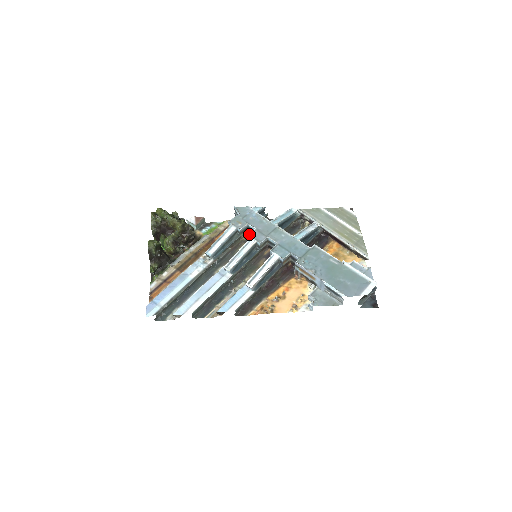
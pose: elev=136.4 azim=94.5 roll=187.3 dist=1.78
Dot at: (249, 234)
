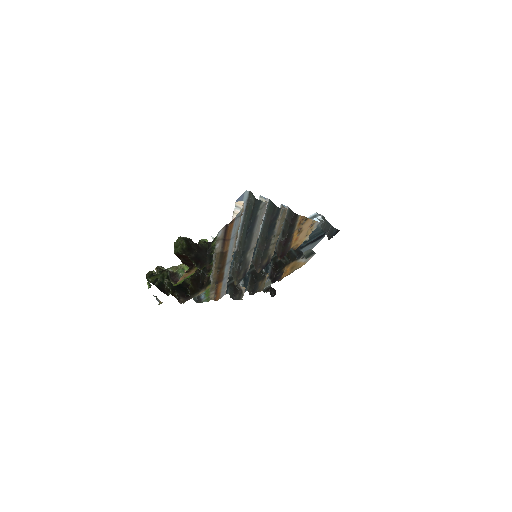
Dot at: occluded
